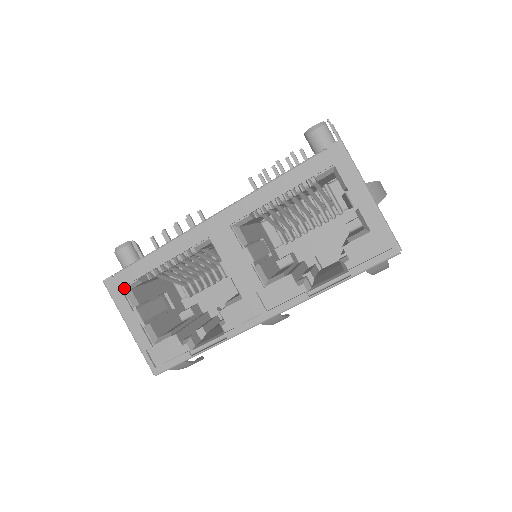
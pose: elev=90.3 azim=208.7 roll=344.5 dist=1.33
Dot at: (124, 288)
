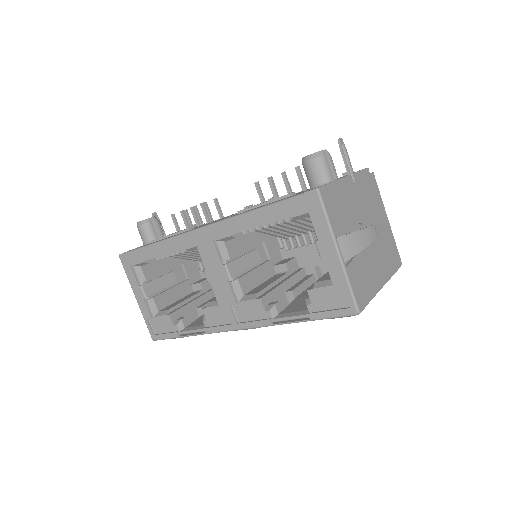
Dot at: (134, 265)
